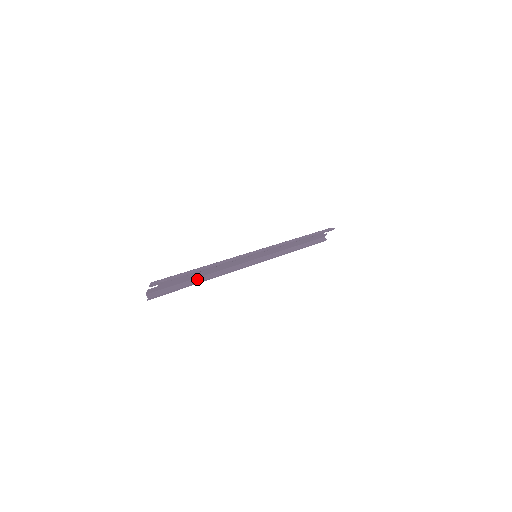
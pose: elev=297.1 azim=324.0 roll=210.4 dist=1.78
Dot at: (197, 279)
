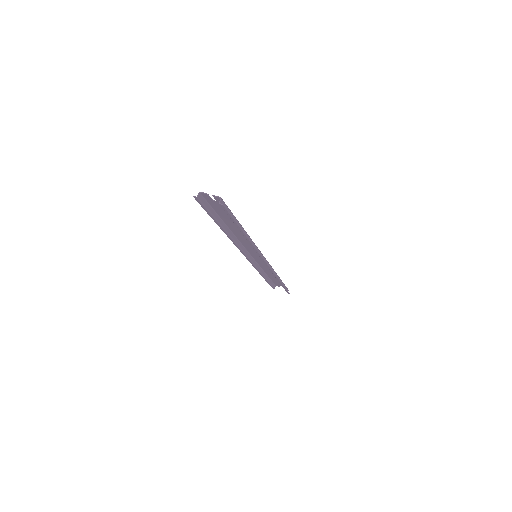
Dot at: (224, 224)
